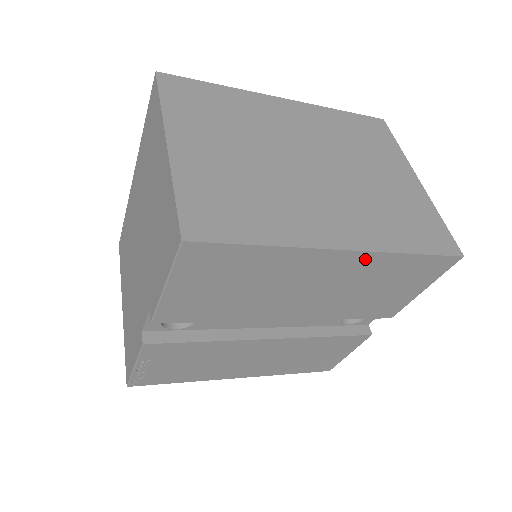
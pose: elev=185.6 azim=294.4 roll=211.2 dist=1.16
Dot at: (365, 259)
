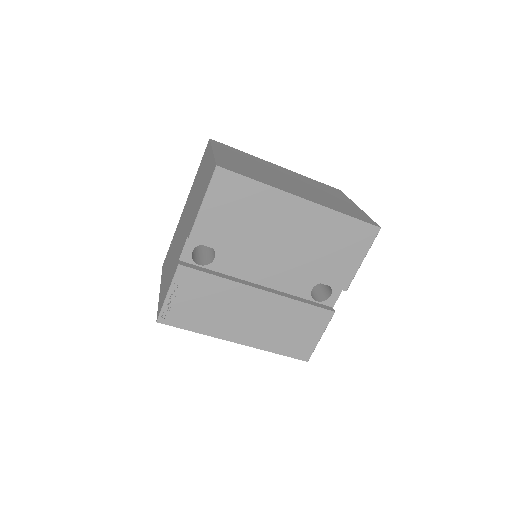
Dot at: (317, 211)
